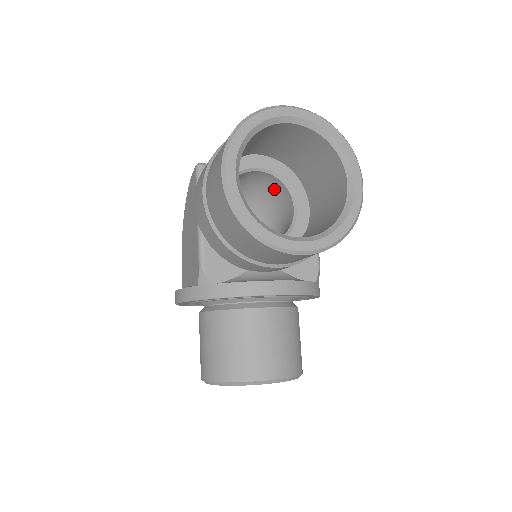
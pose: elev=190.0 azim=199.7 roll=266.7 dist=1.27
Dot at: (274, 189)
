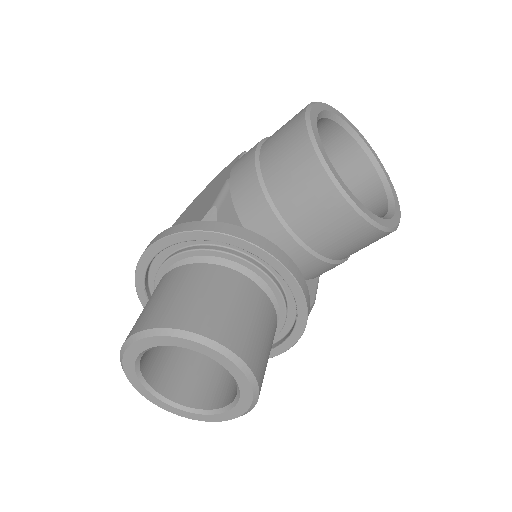
Dot at: occluded
